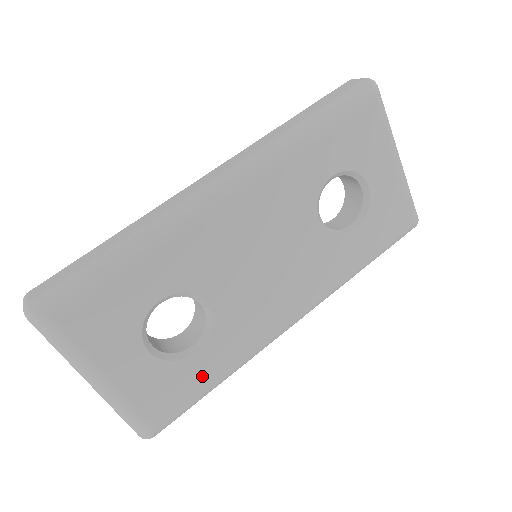
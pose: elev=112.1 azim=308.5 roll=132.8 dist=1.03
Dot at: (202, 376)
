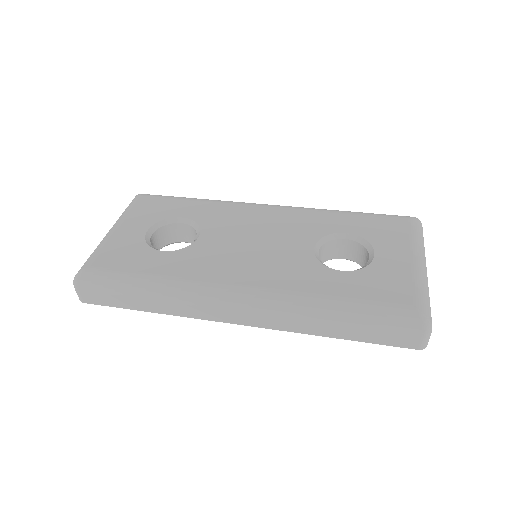
Dot at: (146, 265)
